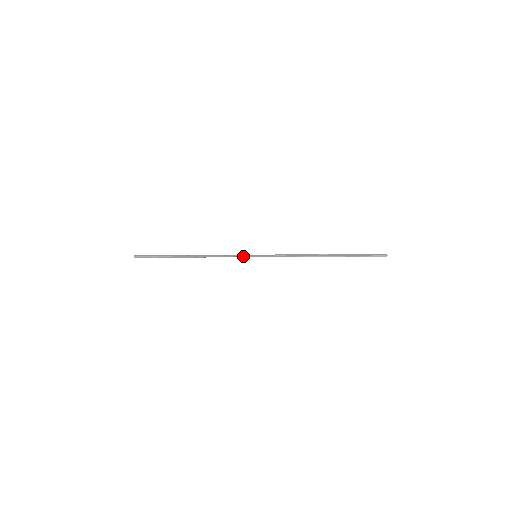
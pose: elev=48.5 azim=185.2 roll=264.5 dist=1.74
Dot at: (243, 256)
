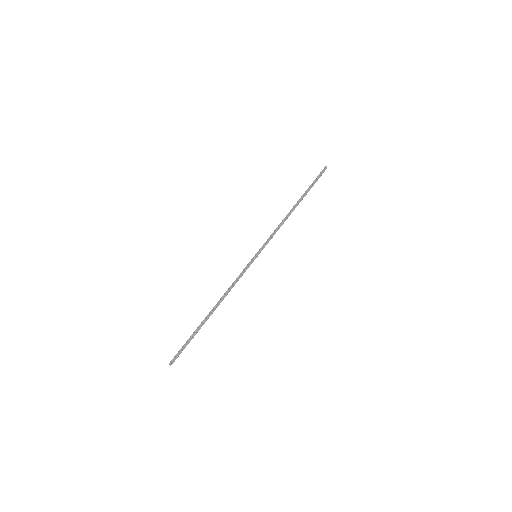
Dot at: occluded
